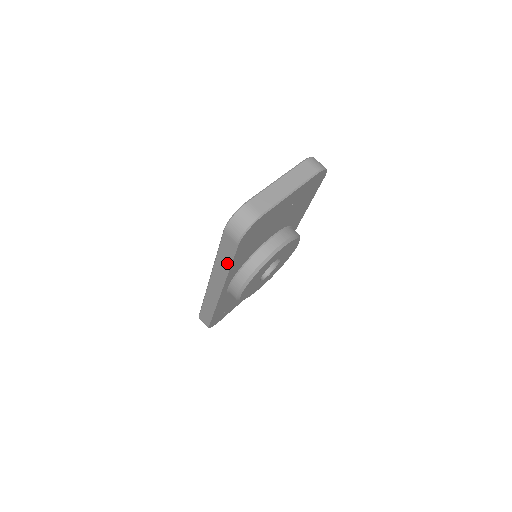
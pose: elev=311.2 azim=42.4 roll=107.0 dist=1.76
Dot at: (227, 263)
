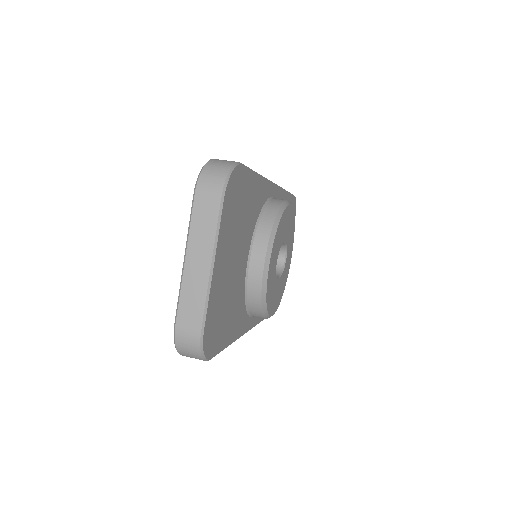
Dot at: occluded
